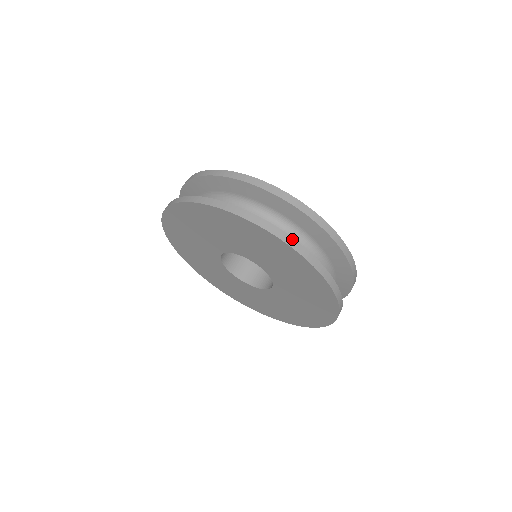
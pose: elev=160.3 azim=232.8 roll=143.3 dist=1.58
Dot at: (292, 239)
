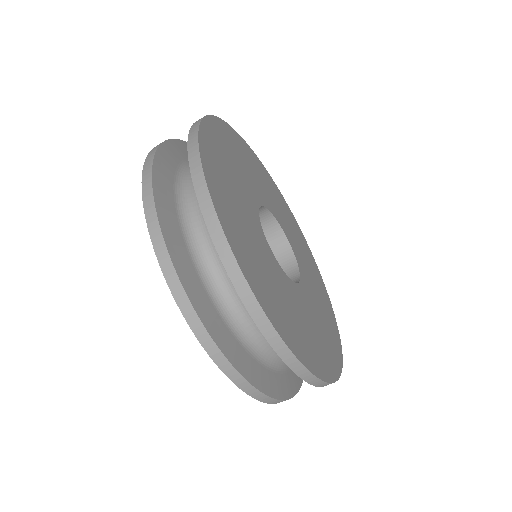
Dot at: (162, 239)
